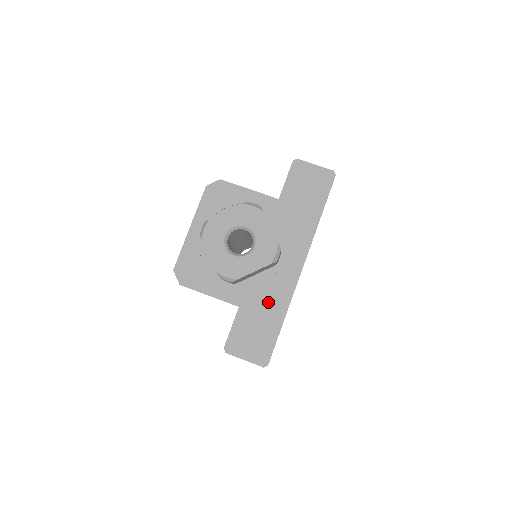
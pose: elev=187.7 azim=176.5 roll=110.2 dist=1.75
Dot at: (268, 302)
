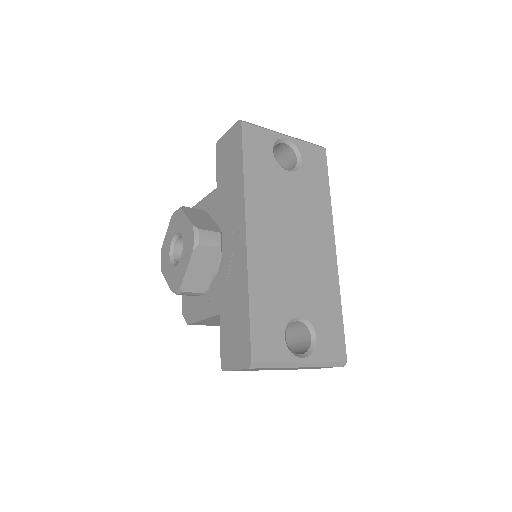
Dot at: (234, 292)
